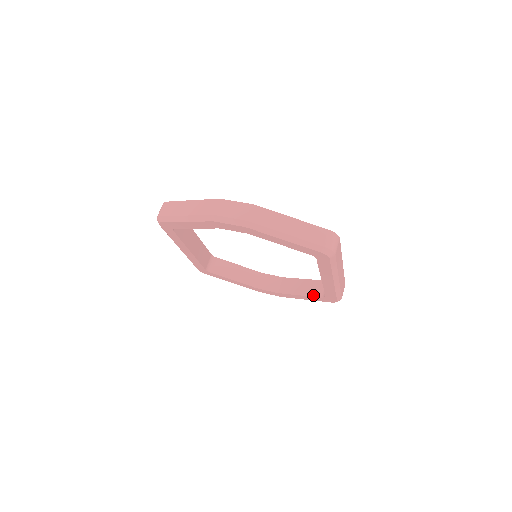
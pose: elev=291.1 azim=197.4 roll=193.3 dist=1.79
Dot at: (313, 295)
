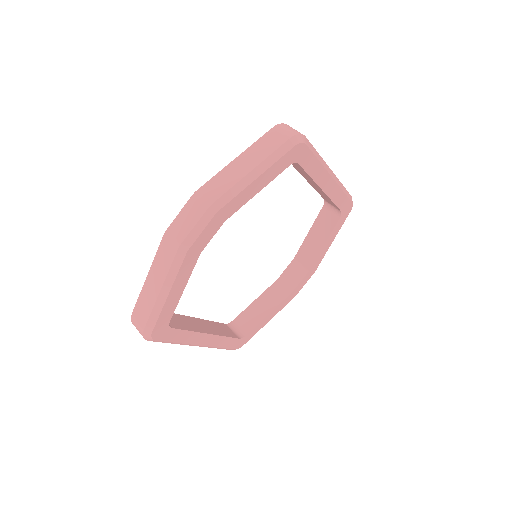
Dot at: (332, 228)
